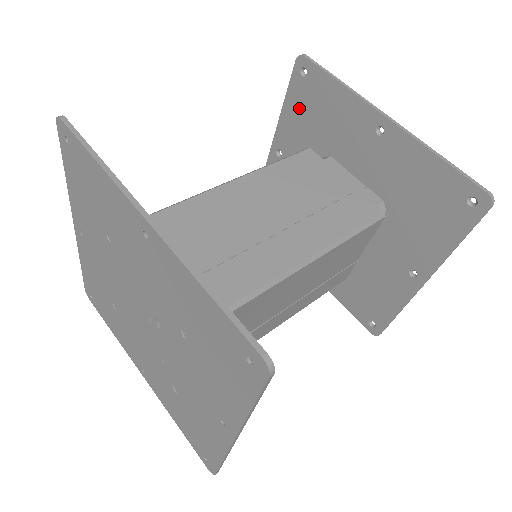
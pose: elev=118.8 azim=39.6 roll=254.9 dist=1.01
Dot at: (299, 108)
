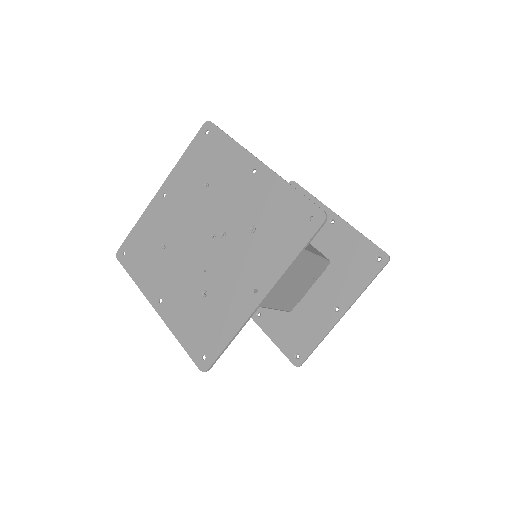
Dot at: occluded
